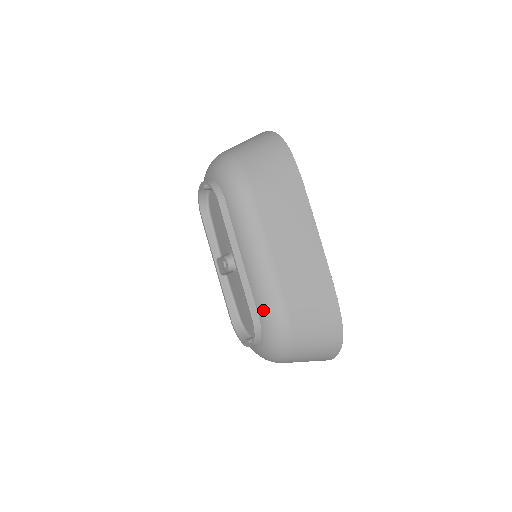
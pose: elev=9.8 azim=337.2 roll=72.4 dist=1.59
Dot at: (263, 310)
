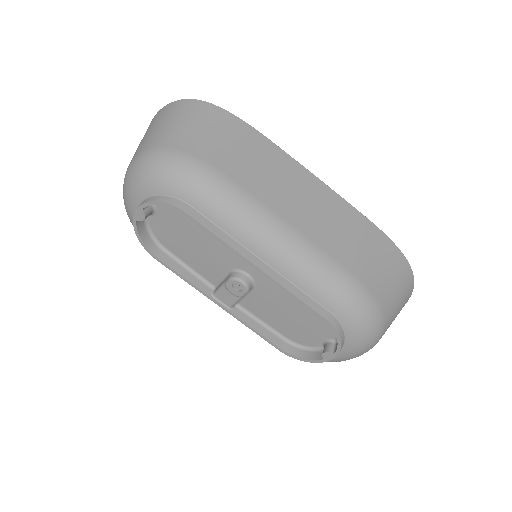
Dot at: (331, 299)
